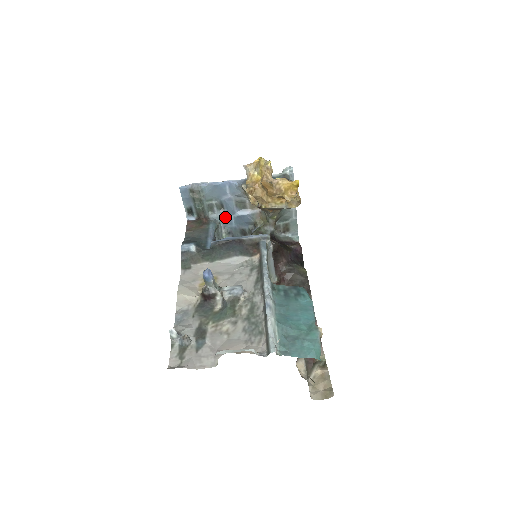
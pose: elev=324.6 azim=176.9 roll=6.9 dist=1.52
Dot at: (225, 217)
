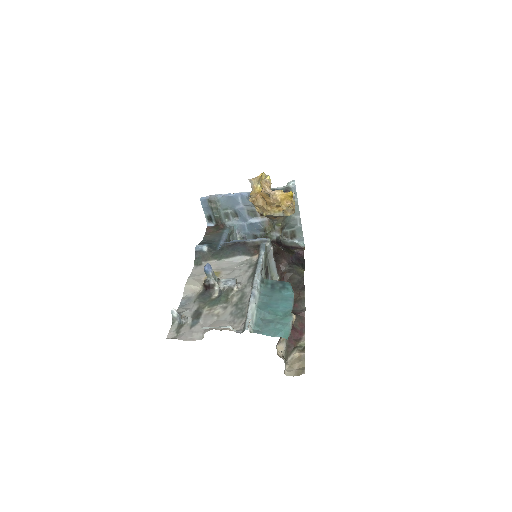
Dot at: (239, 224)
